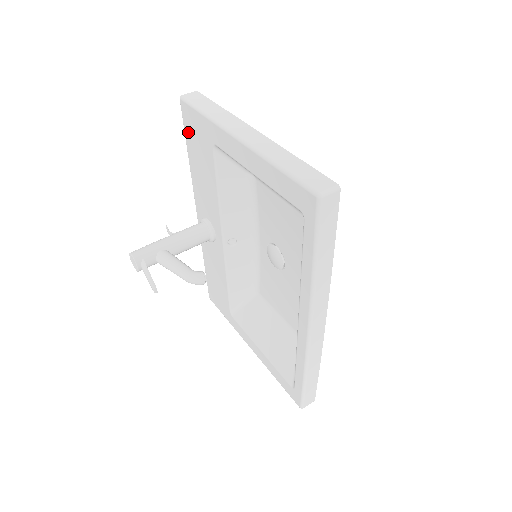
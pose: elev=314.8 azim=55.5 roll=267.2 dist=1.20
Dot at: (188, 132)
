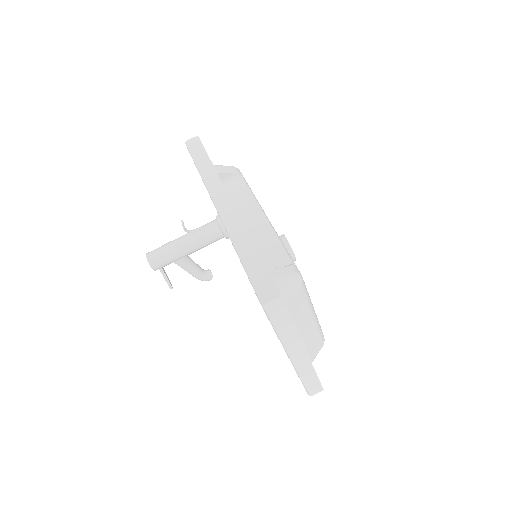
Dot at: occluded
